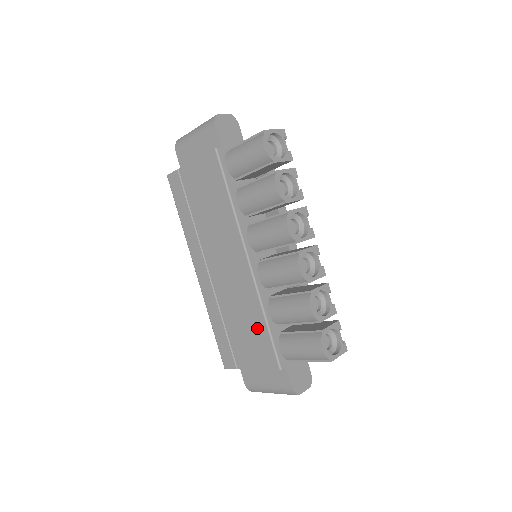
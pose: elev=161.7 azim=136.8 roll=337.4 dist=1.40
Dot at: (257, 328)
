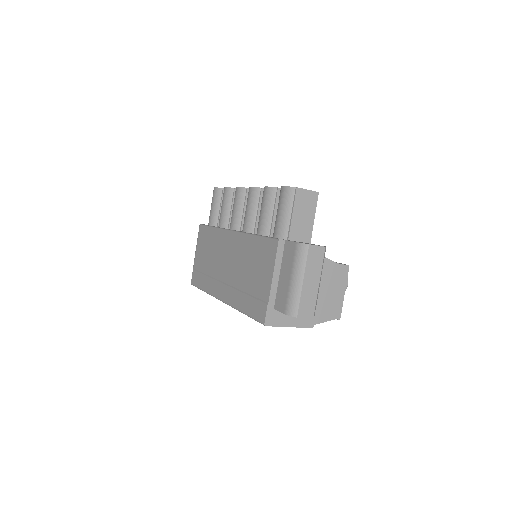
Dot at: (256, 249)
